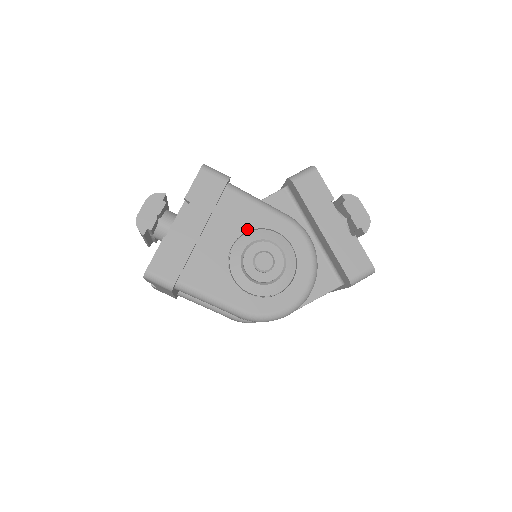
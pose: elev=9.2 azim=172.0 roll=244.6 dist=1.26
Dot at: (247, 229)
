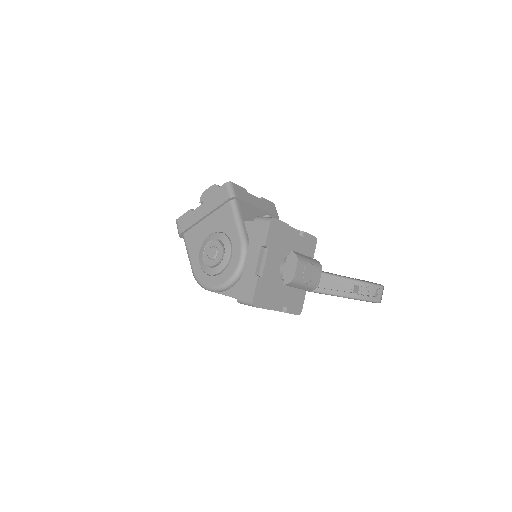
Dot at: (222, 231)
